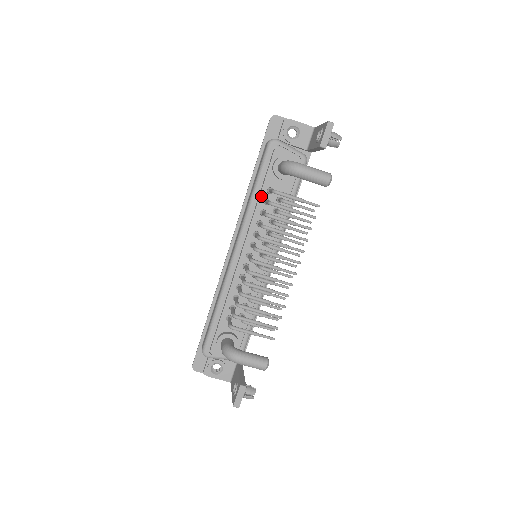
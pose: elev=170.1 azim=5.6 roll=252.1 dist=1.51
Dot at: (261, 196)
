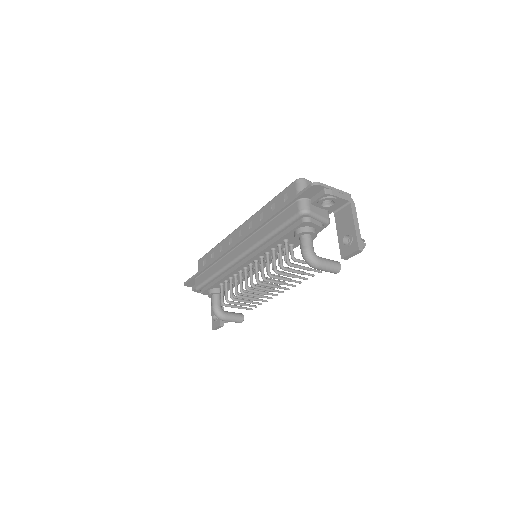
Dot at: (276, 242)
